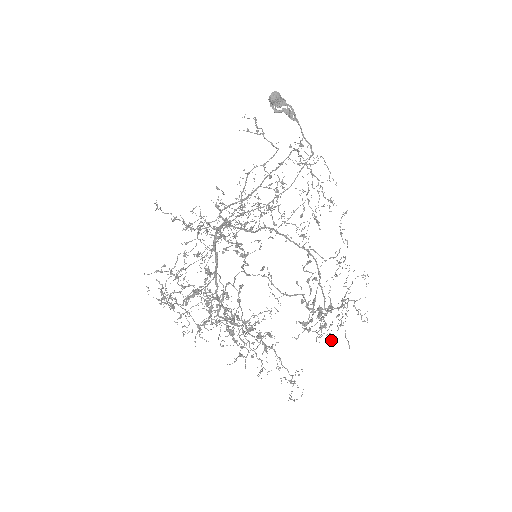
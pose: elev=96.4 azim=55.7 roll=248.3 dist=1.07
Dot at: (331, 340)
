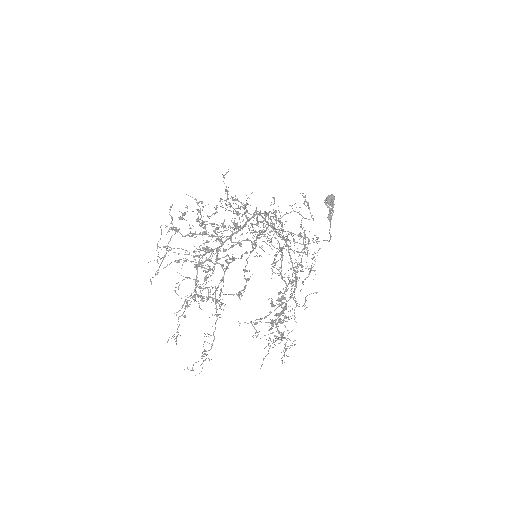
Dot at: occluded
